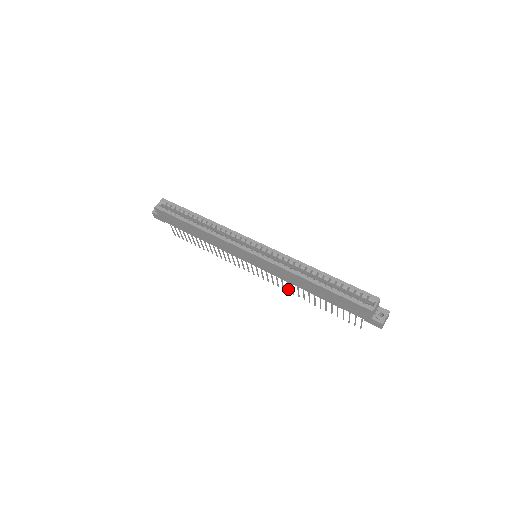
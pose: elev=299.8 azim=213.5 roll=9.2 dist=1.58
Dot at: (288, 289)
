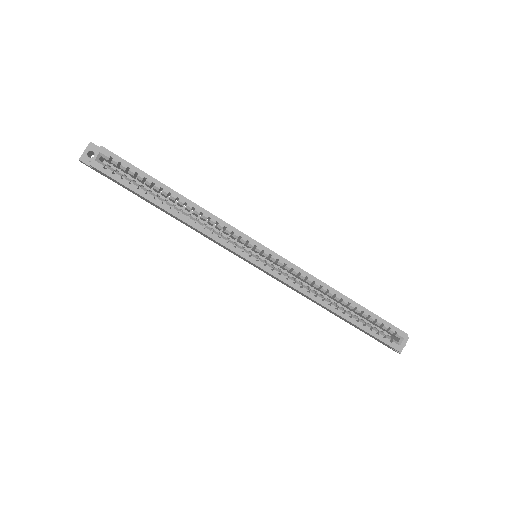
Dot at: occluded
